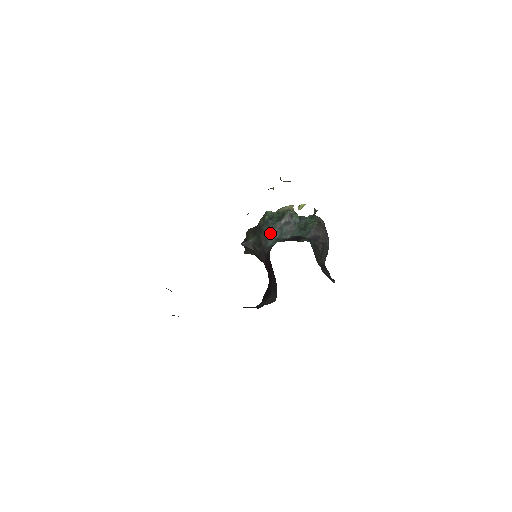
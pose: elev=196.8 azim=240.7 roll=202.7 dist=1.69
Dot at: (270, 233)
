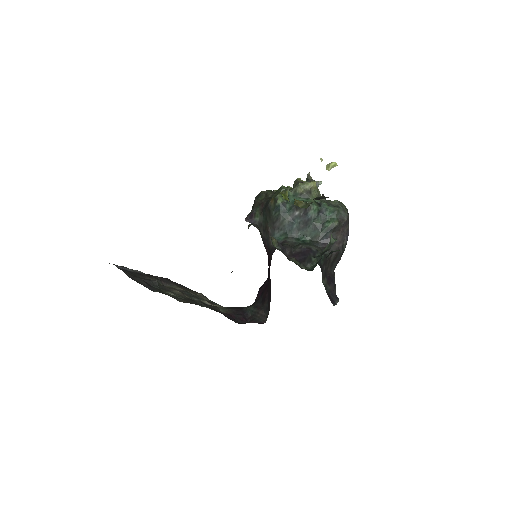
Dot at: (279, 223)
